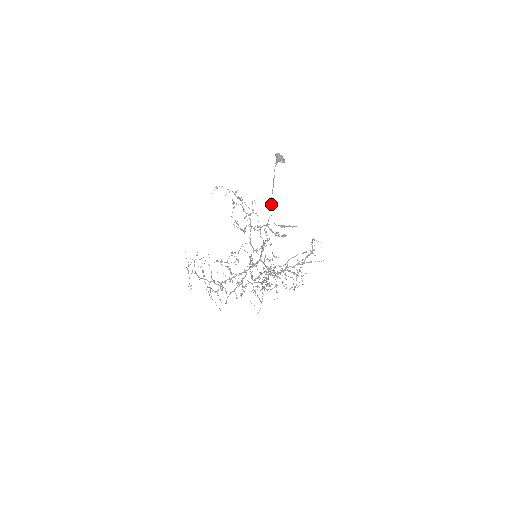
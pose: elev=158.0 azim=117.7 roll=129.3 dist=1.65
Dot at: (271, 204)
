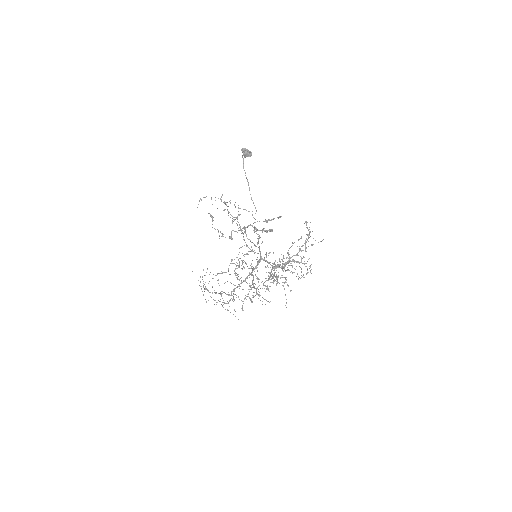
Dot at: occluded
